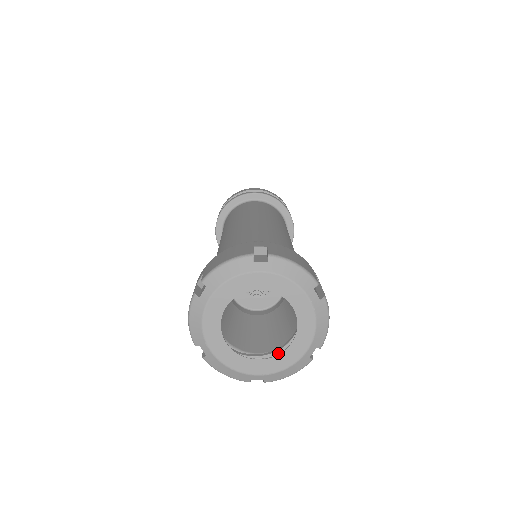
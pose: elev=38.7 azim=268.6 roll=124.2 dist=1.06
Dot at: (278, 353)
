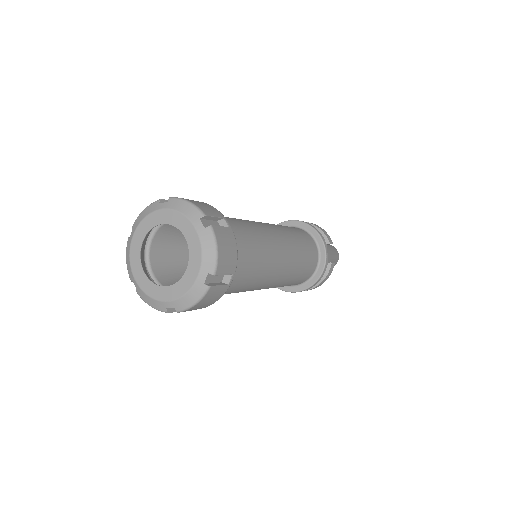
Dot at: occluded
